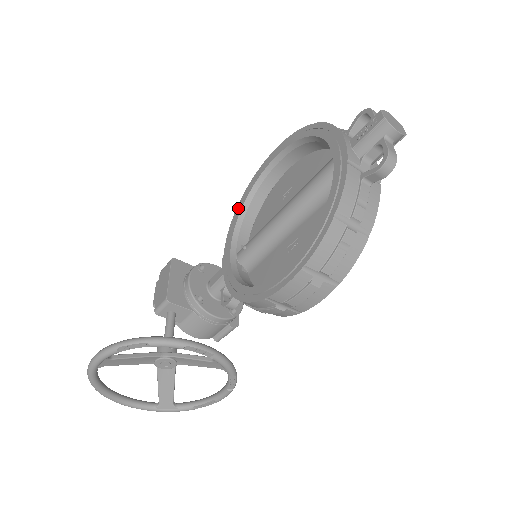
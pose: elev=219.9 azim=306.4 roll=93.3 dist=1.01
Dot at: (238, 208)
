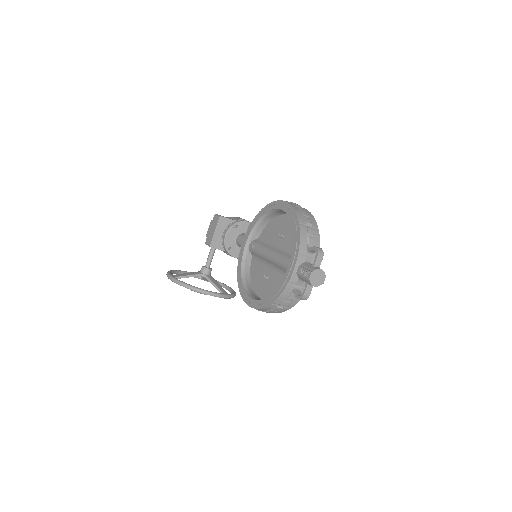
Dot at: (260, 213)
